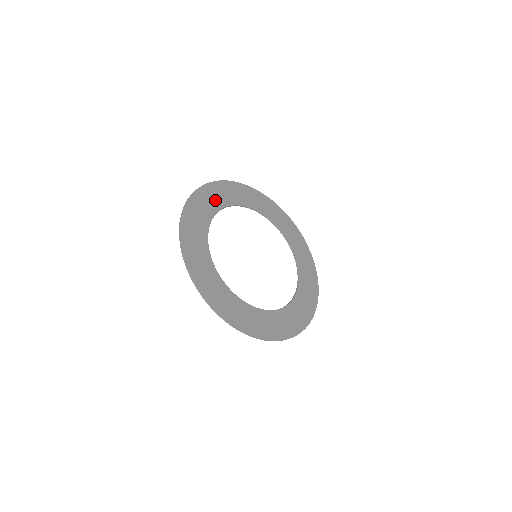
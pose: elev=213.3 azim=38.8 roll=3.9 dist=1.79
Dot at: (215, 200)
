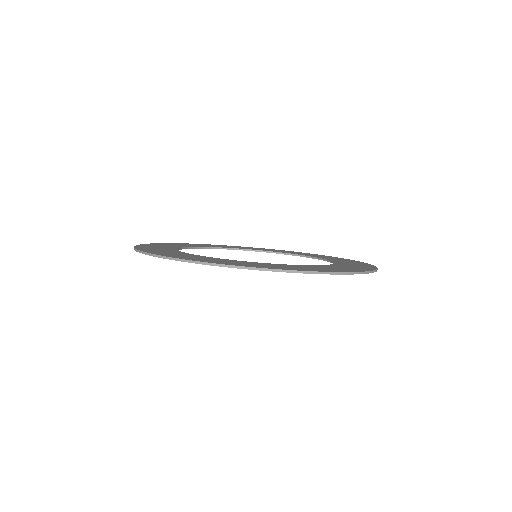
Dot at: (167, 246)
